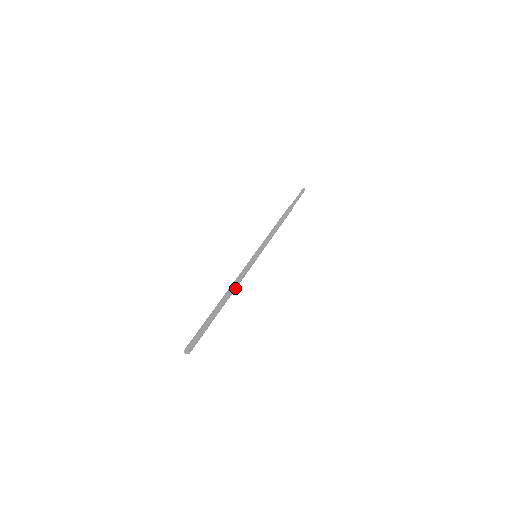
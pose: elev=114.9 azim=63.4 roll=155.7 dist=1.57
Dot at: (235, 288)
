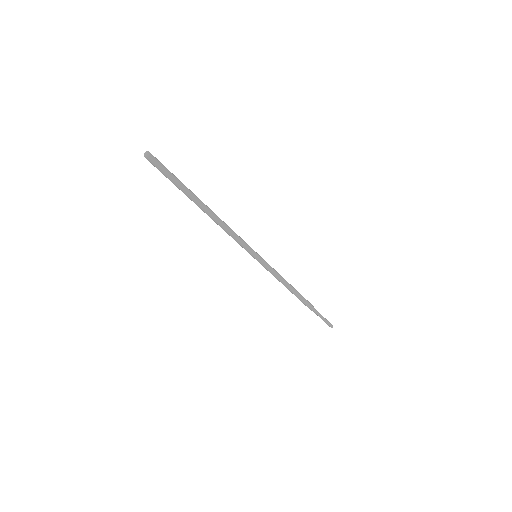
Dot at: (221, 223)
